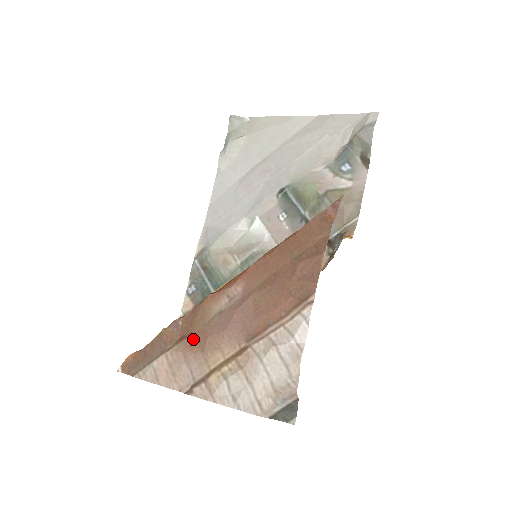
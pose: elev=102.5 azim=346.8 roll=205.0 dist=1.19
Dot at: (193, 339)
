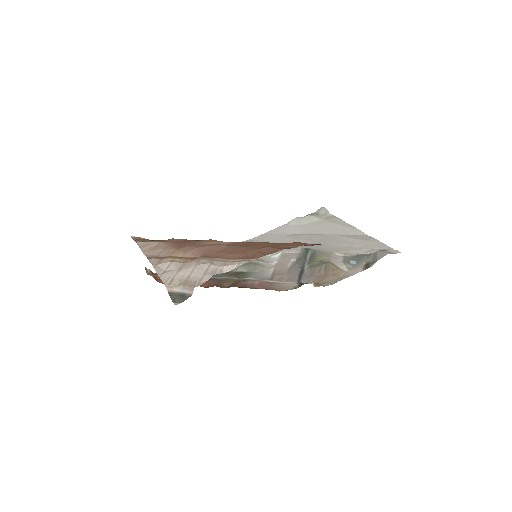
Dot at: (180, 244)
